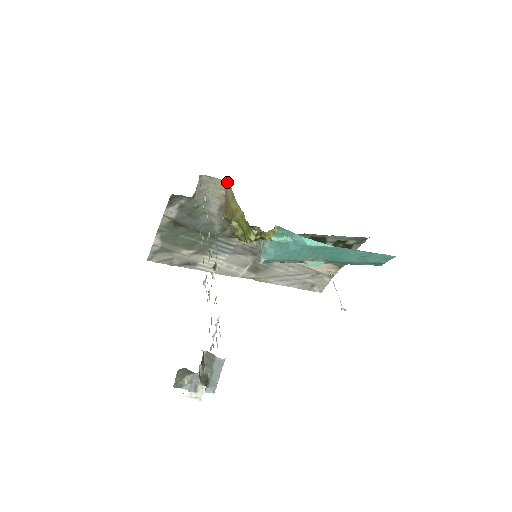
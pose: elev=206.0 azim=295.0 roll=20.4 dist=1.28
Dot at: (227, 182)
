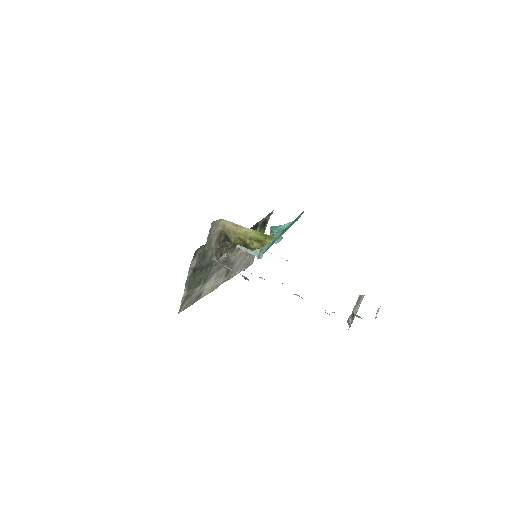
Dot at: (222, 219)
